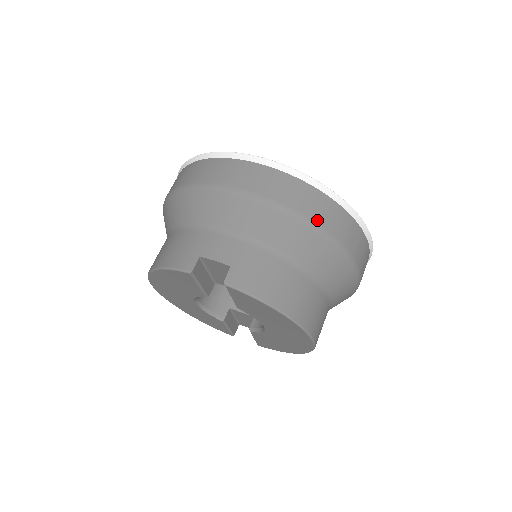
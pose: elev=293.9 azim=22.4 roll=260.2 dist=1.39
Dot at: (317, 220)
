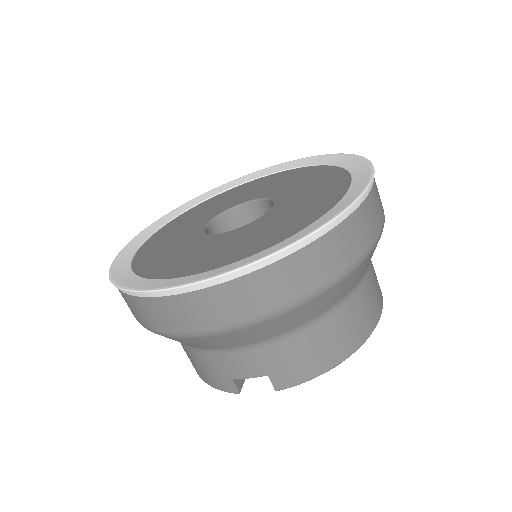
Dot at: (308, 289)
